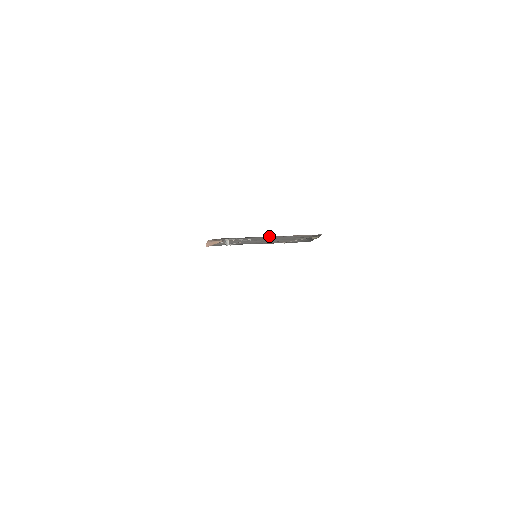
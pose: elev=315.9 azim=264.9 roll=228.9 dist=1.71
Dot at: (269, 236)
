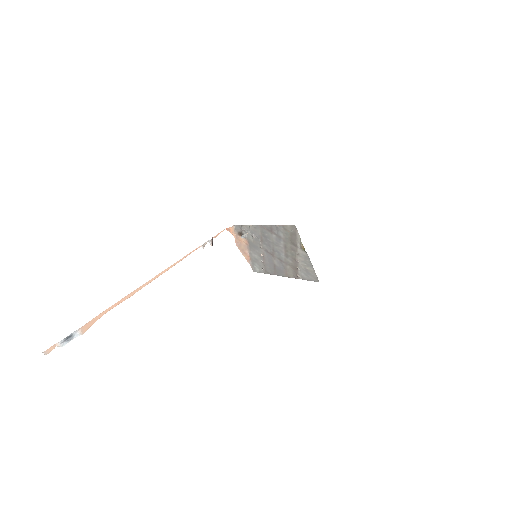
Dot at: (263, 226)
